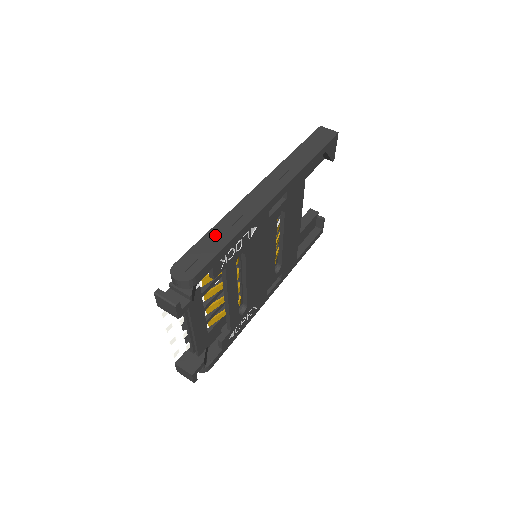
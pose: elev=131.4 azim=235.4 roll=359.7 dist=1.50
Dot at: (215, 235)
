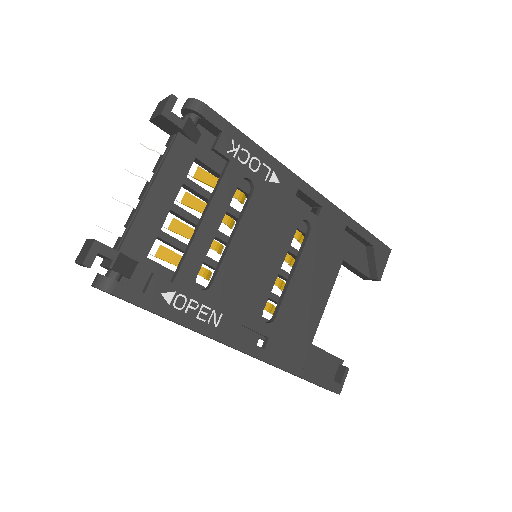
Dot at: occluded
